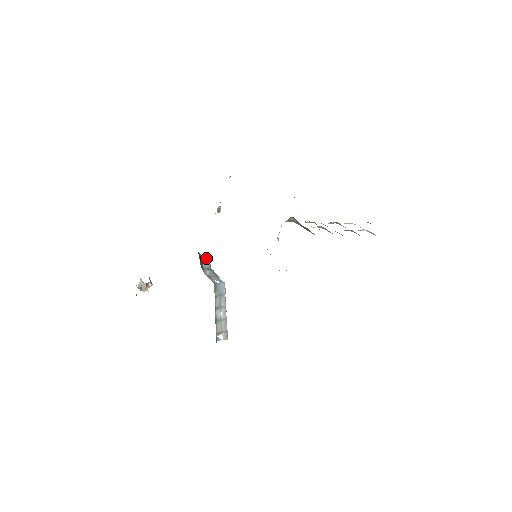
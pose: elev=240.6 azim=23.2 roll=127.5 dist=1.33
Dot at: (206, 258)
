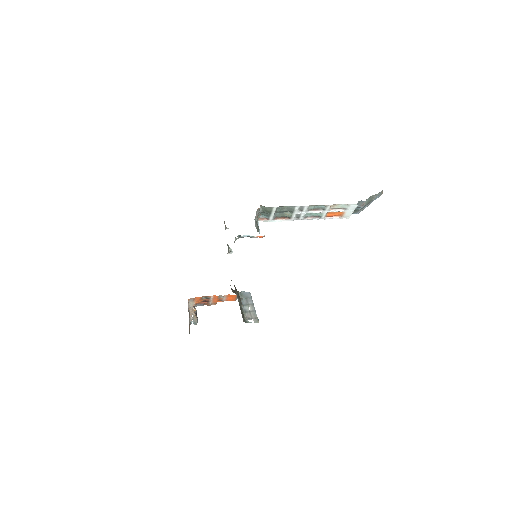
Dot at: occluded
